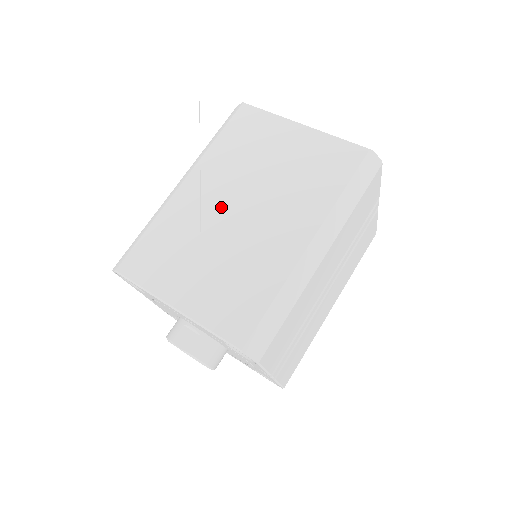
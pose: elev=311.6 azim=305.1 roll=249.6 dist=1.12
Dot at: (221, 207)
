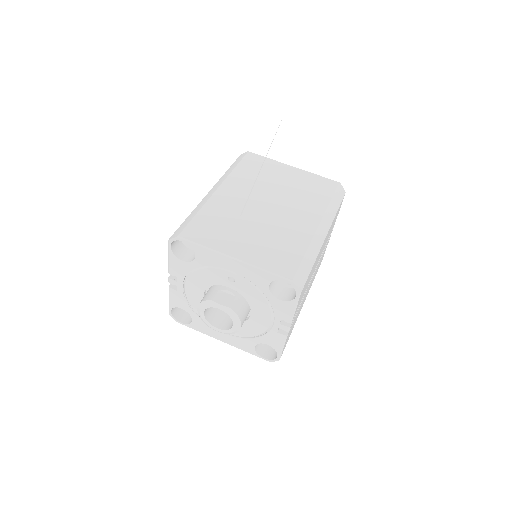
Dot at: (251, 204)
